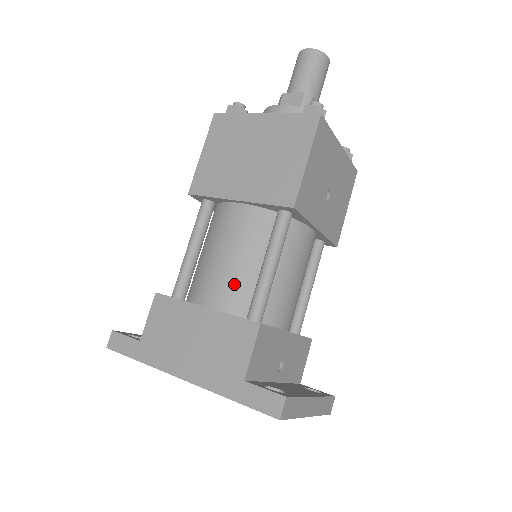
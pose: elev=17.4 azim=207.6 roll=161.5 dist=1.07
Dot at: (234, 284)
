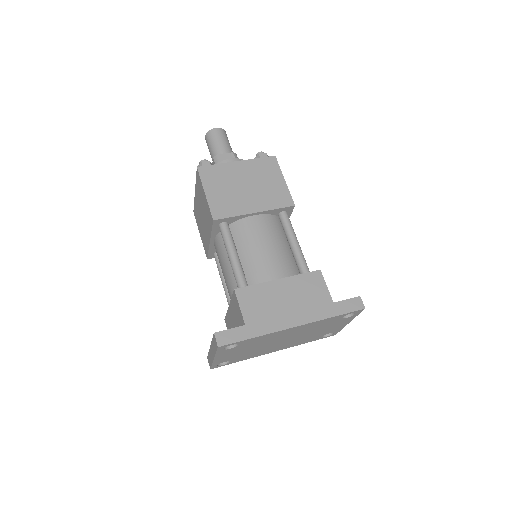
Dot at: (283, 261)
